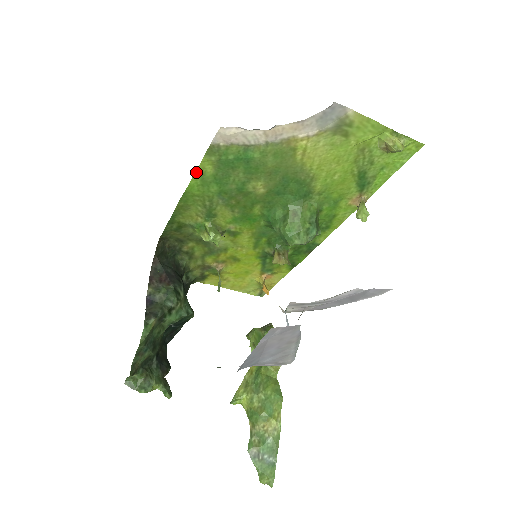
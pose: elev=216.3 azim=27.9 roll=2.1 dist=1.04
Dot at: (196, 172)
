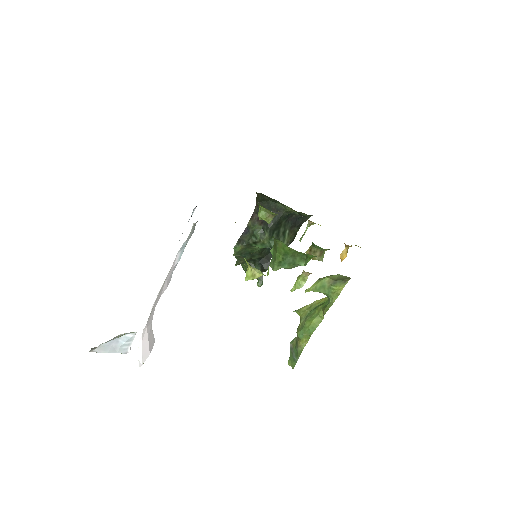
Dot at: occluded
